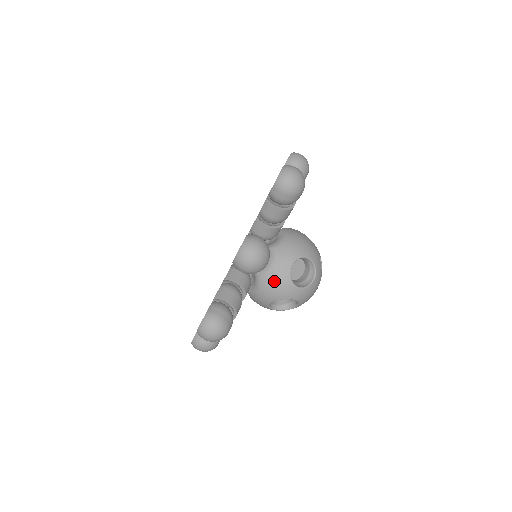
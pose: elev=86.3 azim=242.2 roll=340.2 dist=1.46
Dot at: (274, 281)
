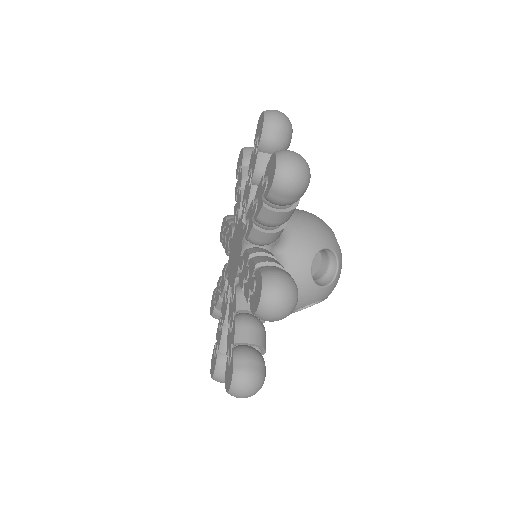
Dot at: occluded
